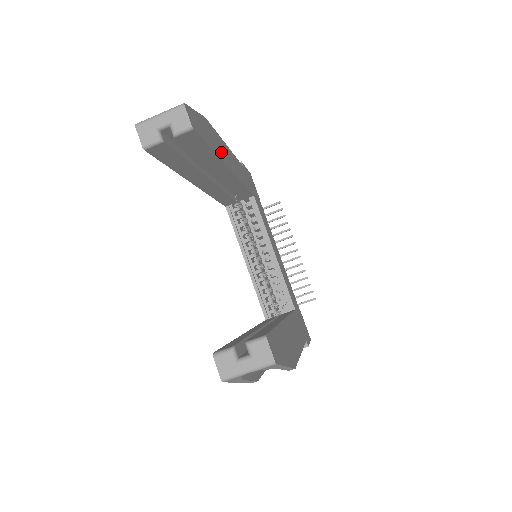
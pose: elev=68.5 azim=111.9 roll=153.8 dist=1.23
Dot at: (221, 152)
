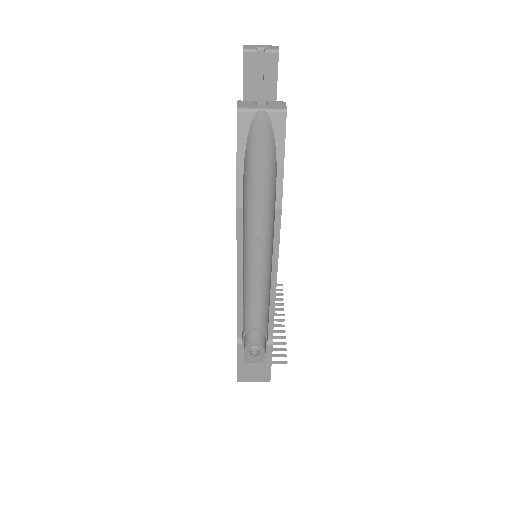
Dot at: occluded
